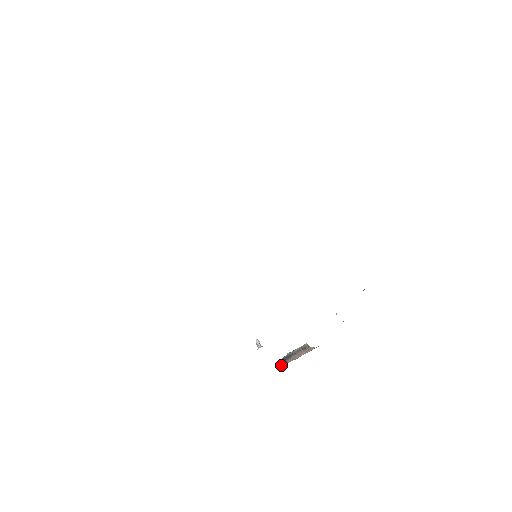
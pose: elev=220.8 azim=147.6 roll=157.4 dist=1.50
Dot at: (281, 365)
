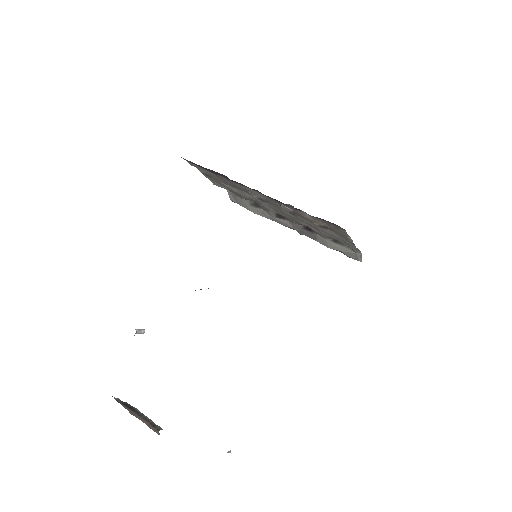
Dot at: occluded
